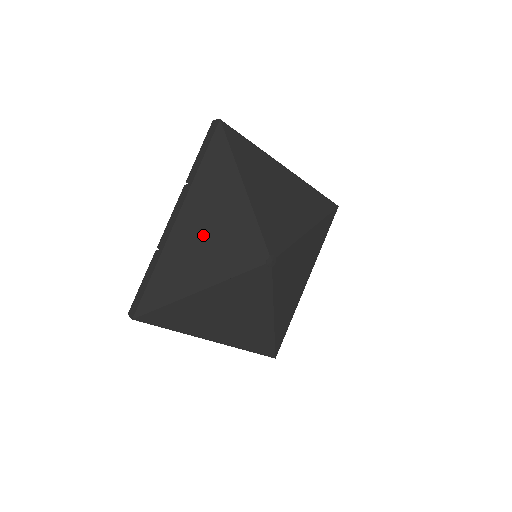
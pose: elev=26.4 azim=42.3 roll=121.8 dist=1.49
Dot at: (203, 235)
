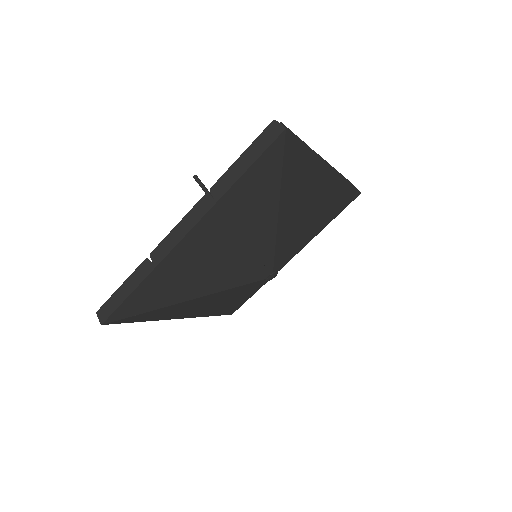
Dot at: (209, 253)
